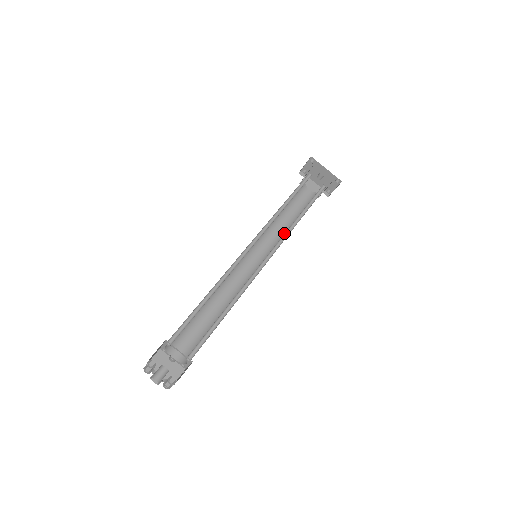
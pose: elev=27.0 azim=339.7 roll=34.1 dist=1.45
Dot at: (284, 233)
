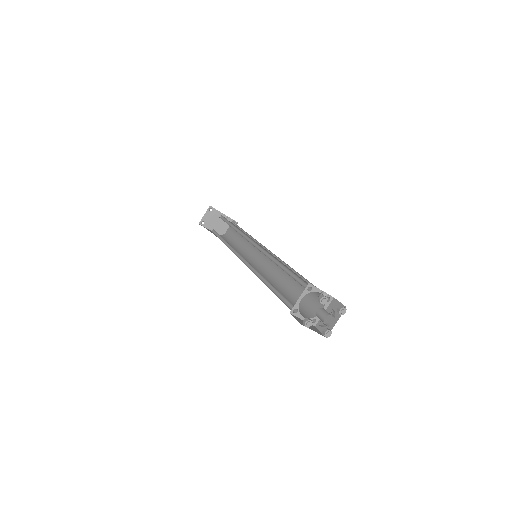
Dot at: (242, 251)
